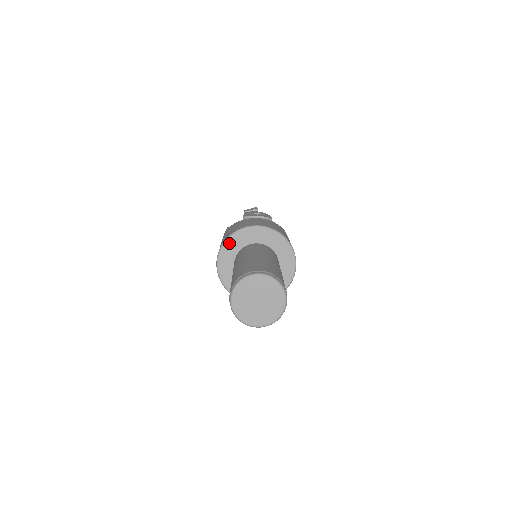
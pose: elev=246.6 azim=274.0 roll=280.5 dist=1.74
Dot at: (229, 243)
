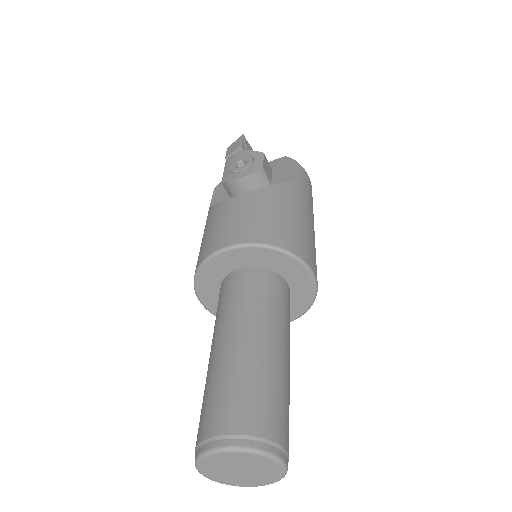
Dot at: (201, 281)
